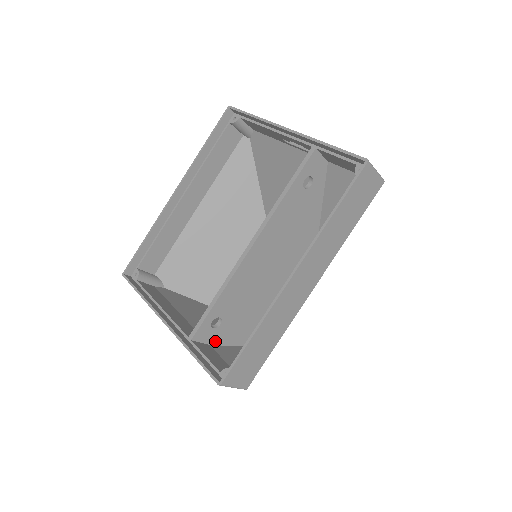
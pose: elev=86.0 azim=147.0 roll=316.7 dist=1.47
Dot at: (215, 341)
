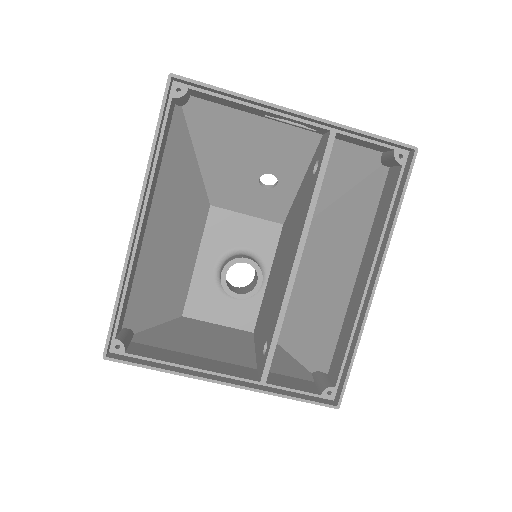
Dot at: occluded
